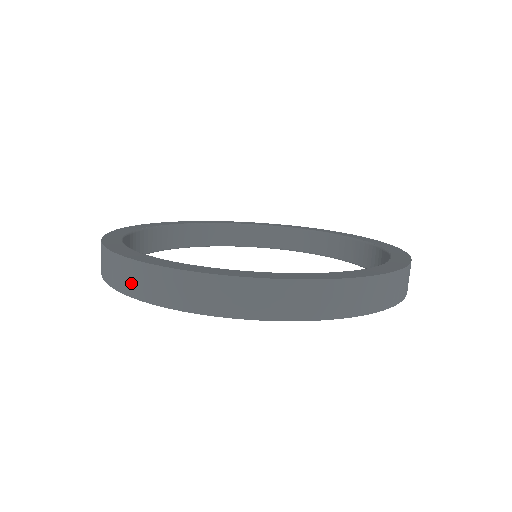
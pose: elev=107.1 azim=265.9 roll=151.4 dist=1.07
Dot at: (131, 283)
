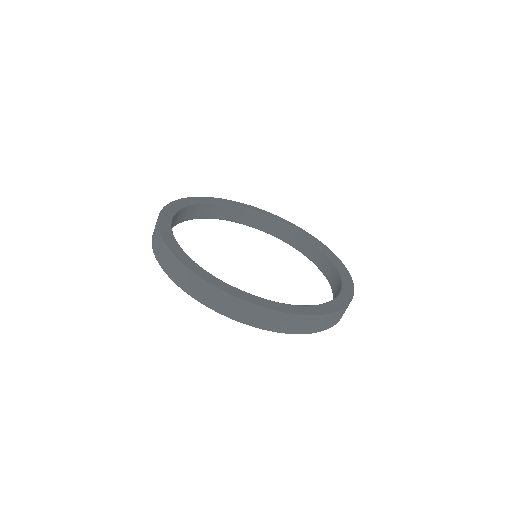
Dot at: (162, 258)
